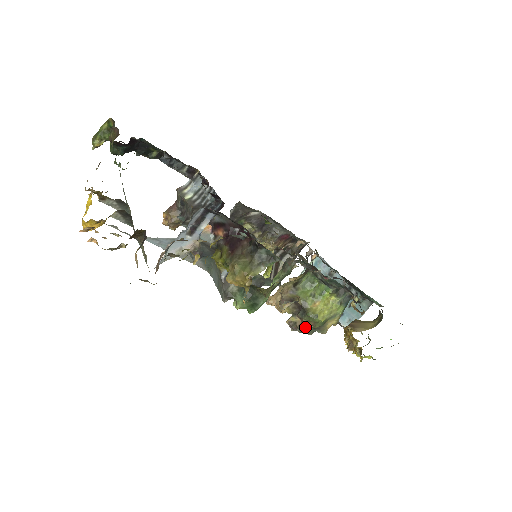
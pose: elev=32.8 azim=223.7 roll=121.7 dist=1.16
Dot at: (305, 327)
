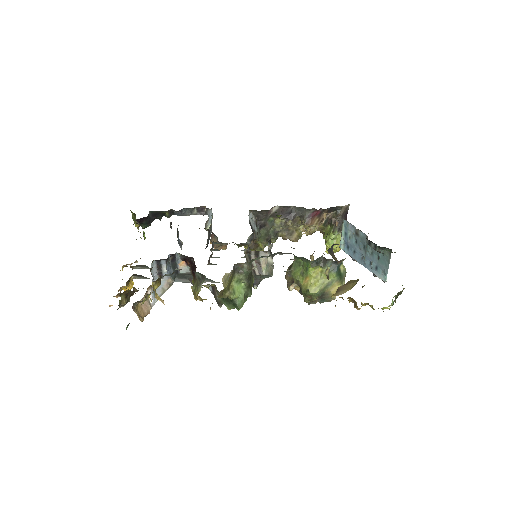
Dot at: (307, 301)
